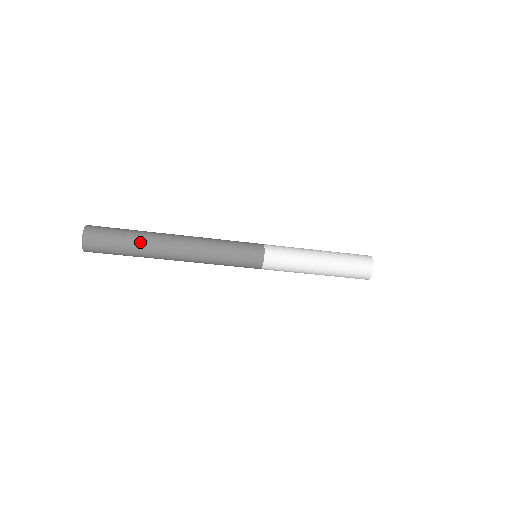
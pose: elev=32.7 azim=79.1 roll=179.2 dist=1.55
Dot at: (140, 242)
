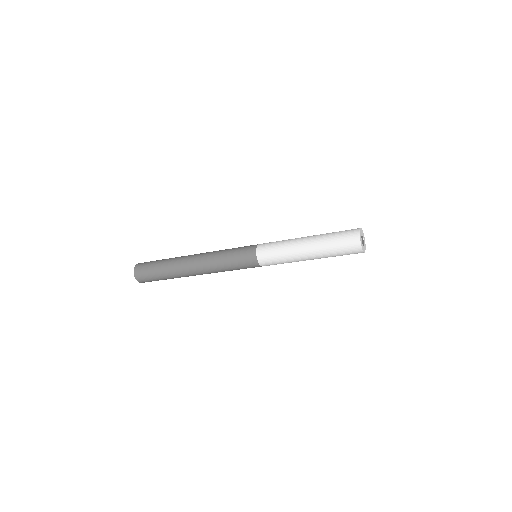
Dot at: (170, 276)
